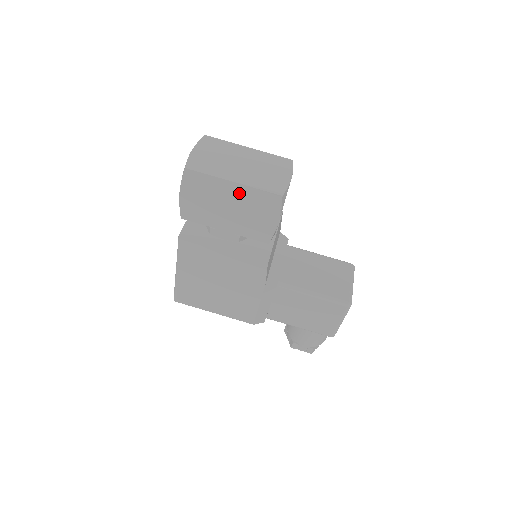
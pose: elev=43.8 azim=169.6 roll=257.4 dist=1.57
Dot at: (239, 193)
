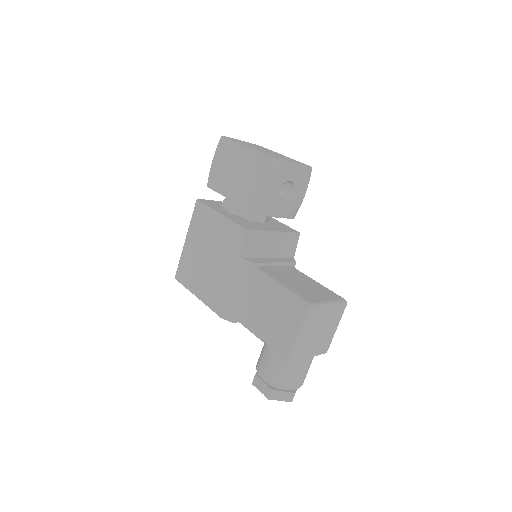
Dot at: (248, 157)
